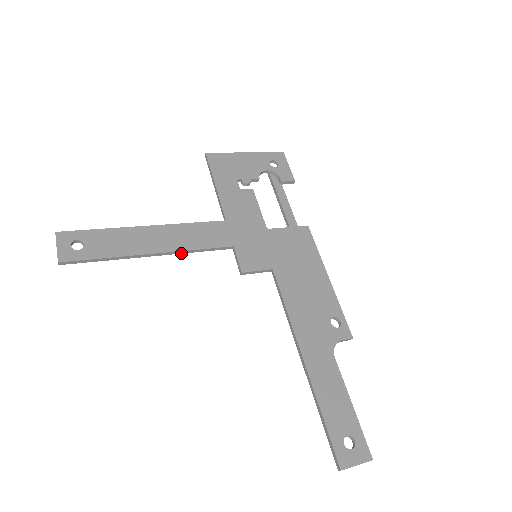
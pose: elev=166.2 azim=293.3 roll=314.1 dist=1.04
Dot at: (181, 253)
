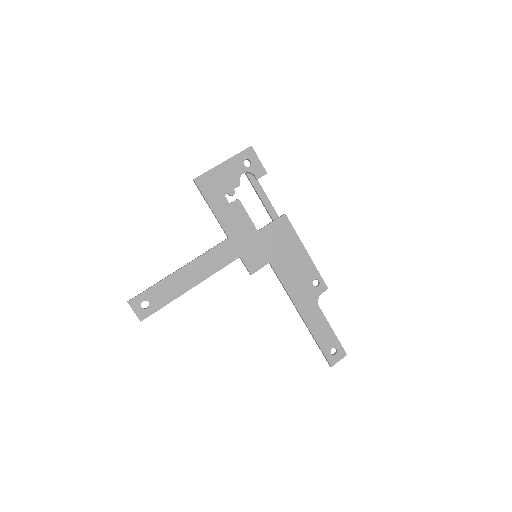
Dot at: (208, 277)
